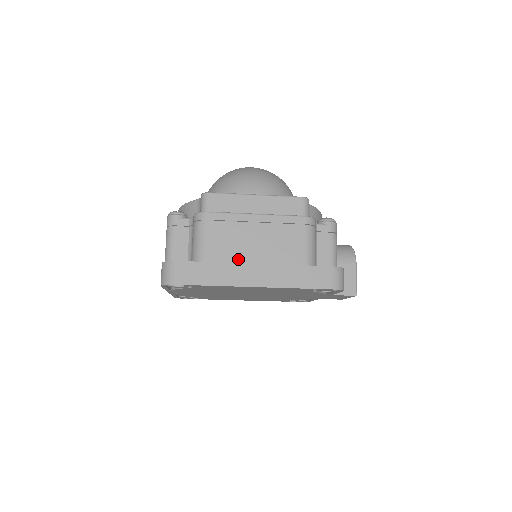
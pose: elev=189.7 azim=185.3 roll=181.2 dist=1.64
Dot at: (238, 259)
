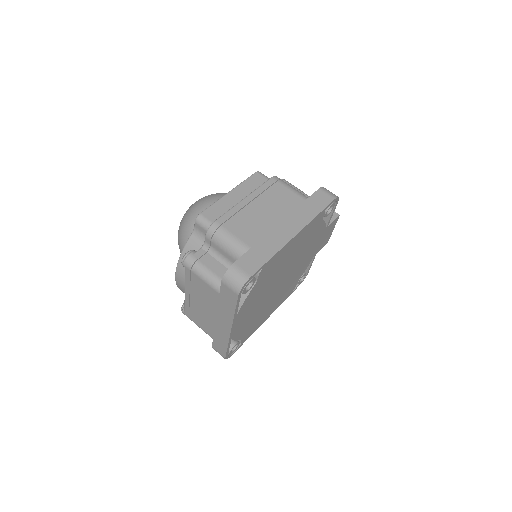
Dot at: (267, 229)
